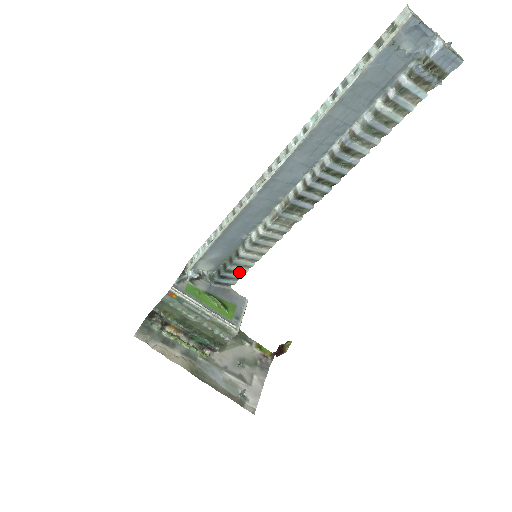
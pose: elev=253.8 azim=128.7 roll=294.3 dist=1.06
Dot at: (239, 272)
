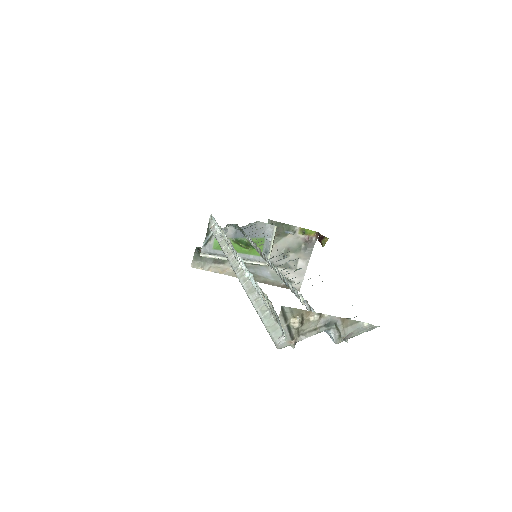
Dot at: occluded
